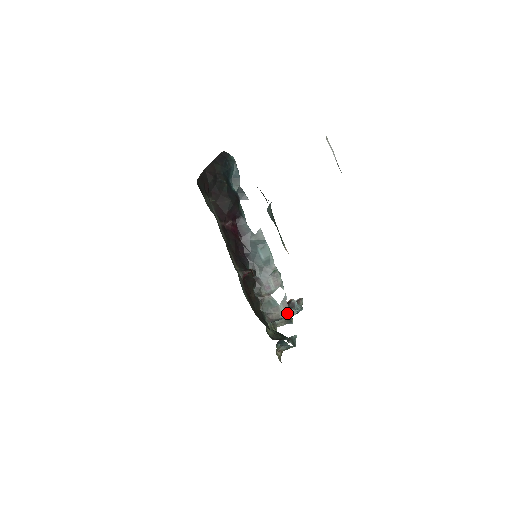
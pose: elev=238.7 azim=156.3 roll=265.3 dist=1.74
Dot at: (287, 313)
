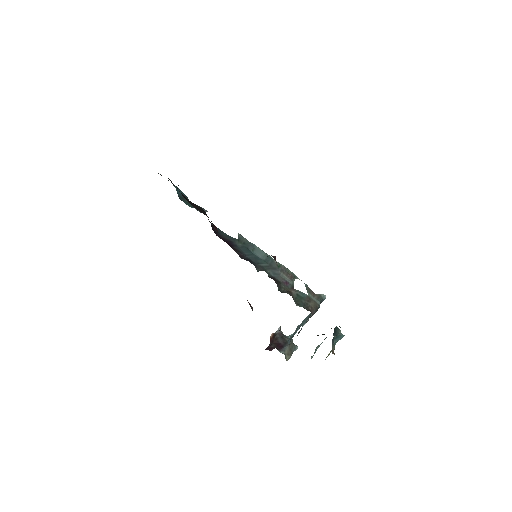
Dot at: (319, 299)
